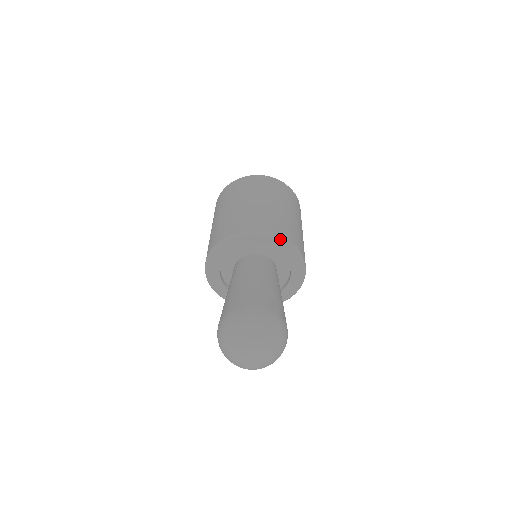
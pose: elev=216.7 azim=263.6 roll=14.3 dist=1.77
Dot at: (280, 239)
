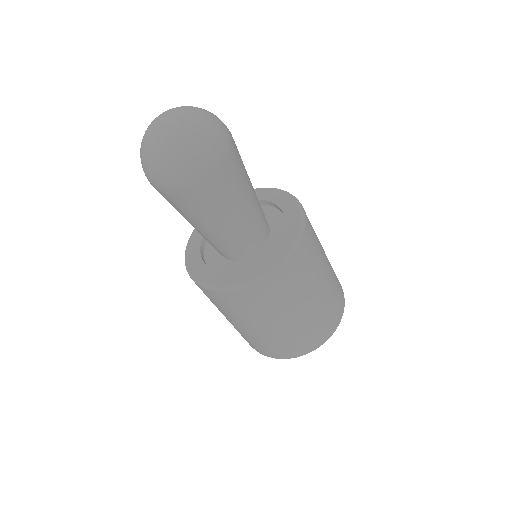
Dot at: occluded
